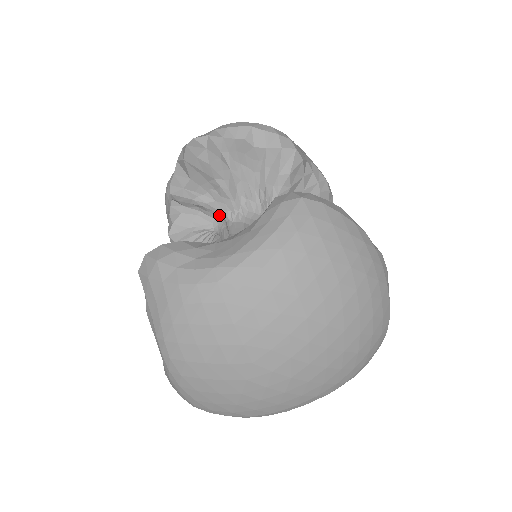
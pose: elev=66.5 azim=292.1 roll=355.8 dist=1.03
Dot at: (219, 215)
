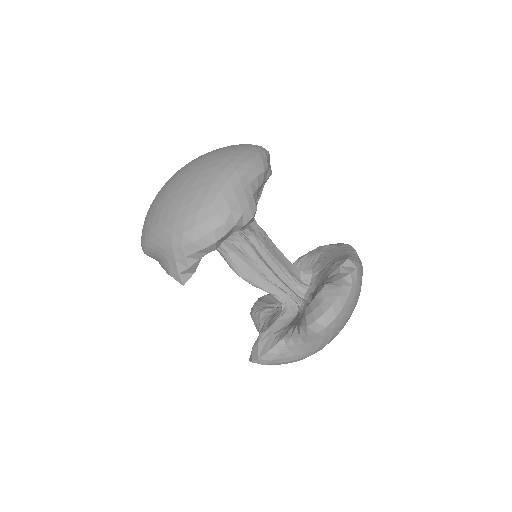
Dot at: occluded
